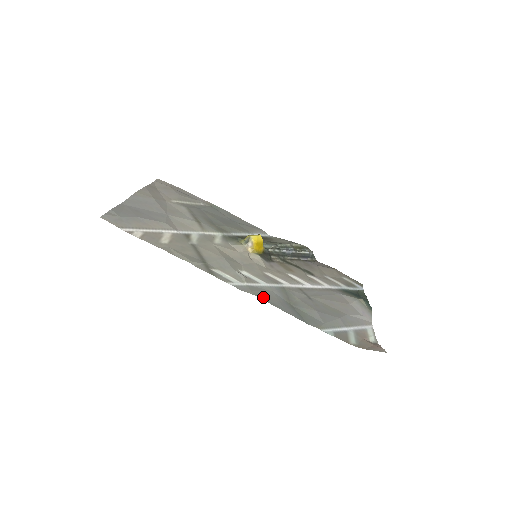
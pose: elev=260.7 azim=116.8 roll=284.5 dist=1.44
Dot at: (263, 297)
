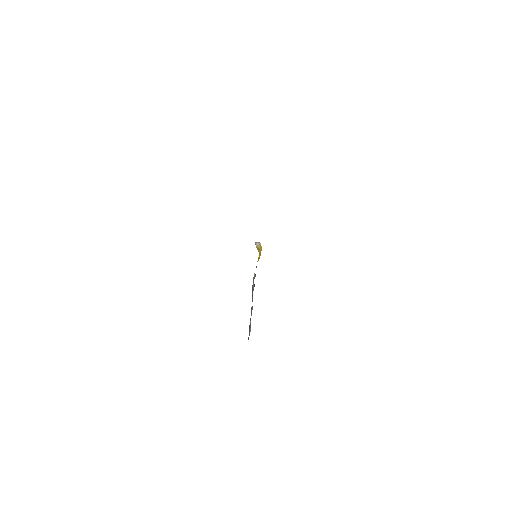
Dot at: occluded
